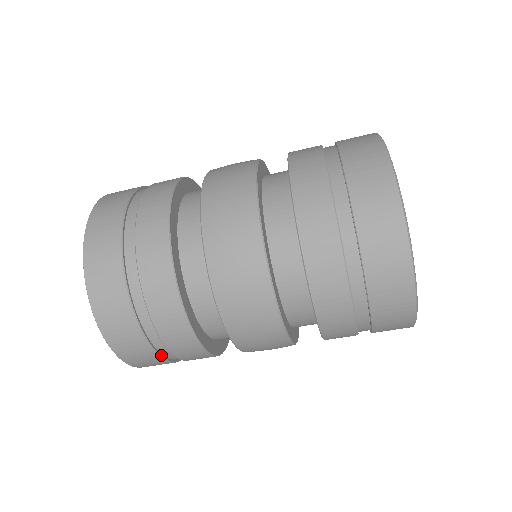
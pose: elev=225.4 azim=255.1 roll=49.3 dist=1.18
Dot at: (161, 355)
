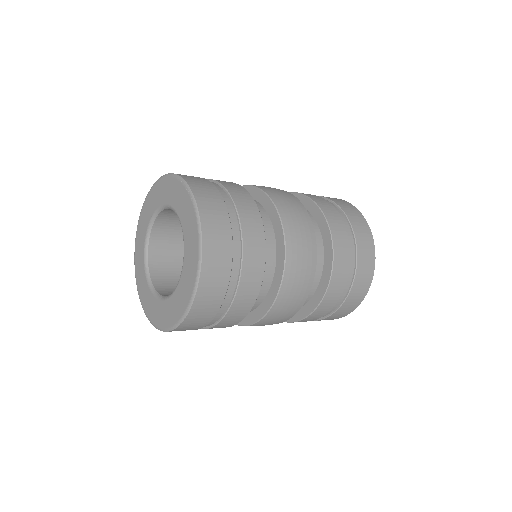
Dot at: occluded
